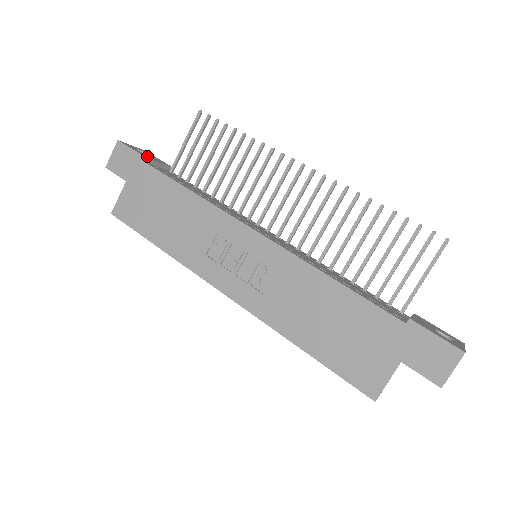
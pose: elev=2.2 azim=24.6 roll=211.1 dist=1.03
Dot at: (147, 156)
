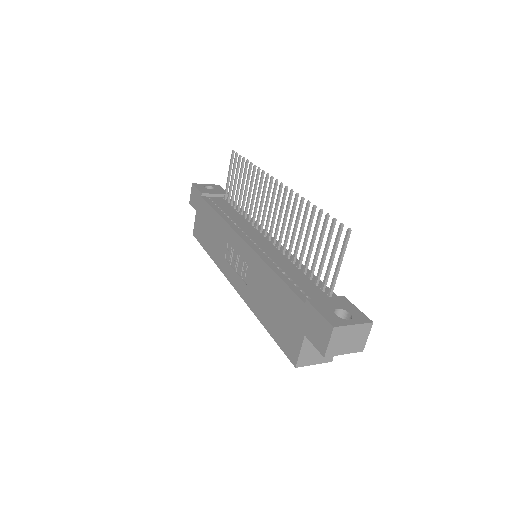
Dot at: (206, 191)
